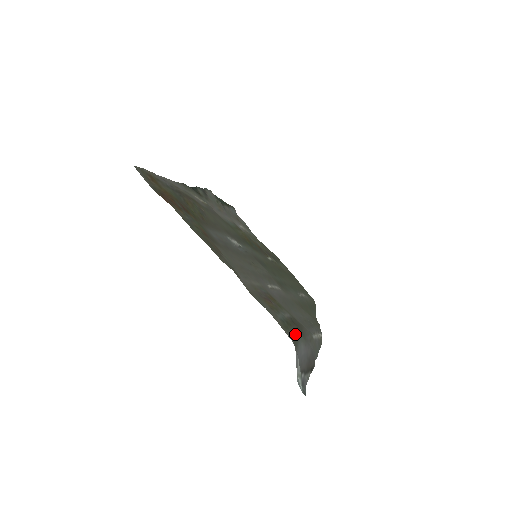
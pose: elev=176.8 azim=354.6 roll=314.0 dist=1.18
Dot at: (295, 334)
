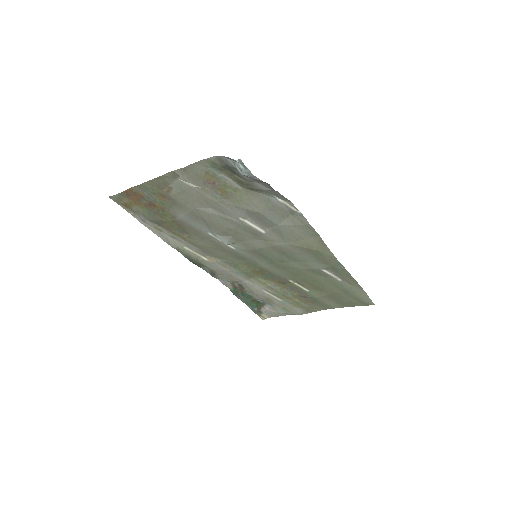
Dot at: (229, 170)
